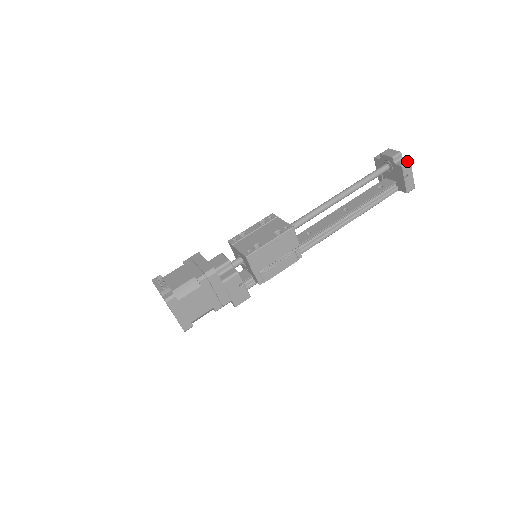
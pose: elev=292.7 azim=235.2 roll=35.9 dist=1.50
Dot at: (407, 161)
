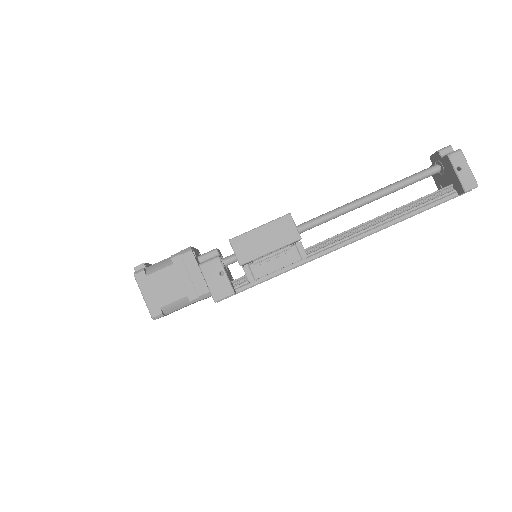
Dot at: (456, 150)
